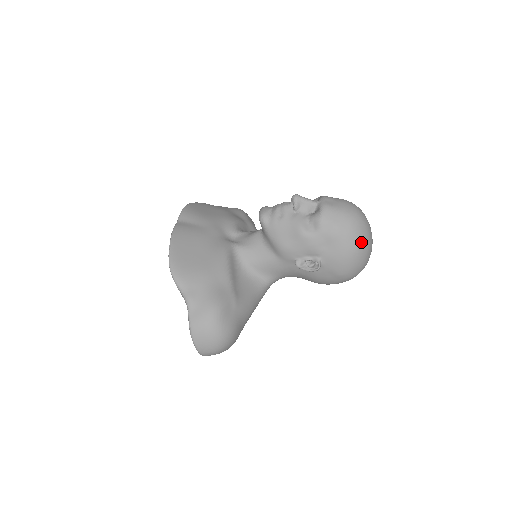
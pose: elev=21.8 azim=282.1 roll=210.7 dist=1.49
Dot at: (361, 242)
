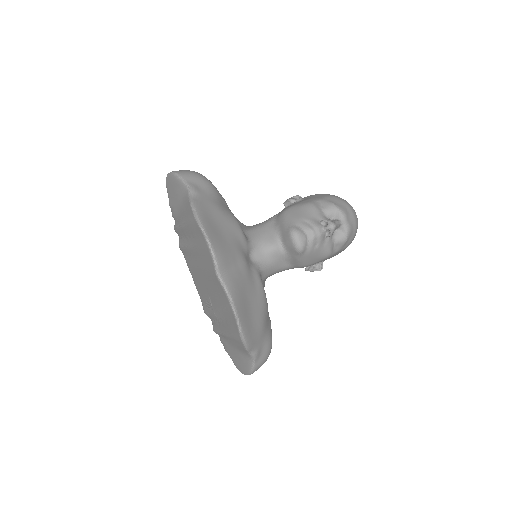
Dot at: occluded
